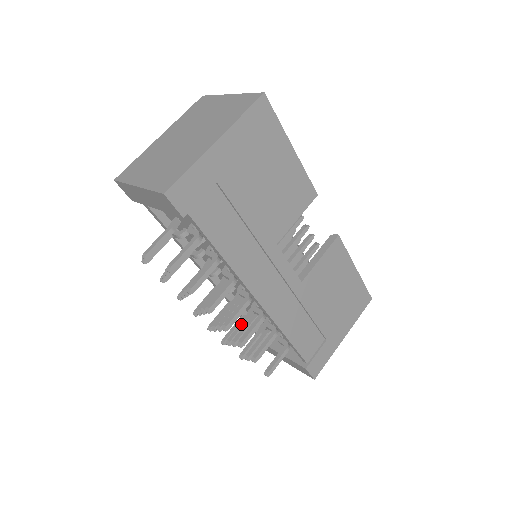
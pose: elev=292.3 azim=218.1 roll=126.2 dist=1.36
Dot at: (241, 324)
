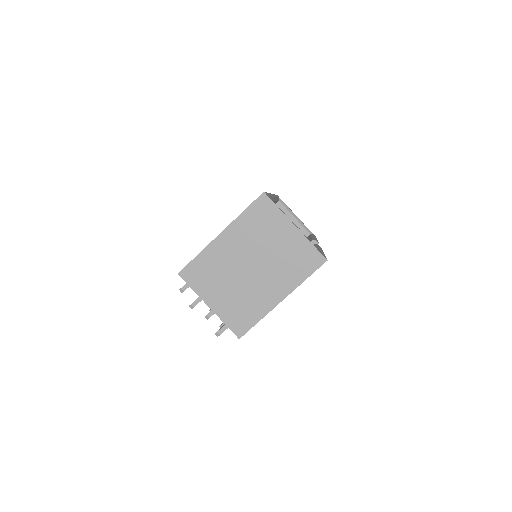
Dot at: occluded
